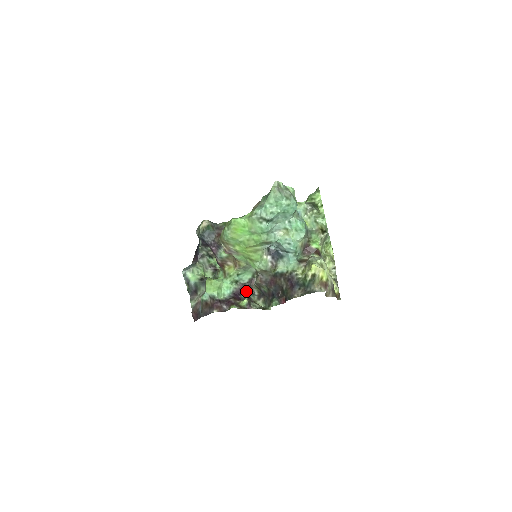
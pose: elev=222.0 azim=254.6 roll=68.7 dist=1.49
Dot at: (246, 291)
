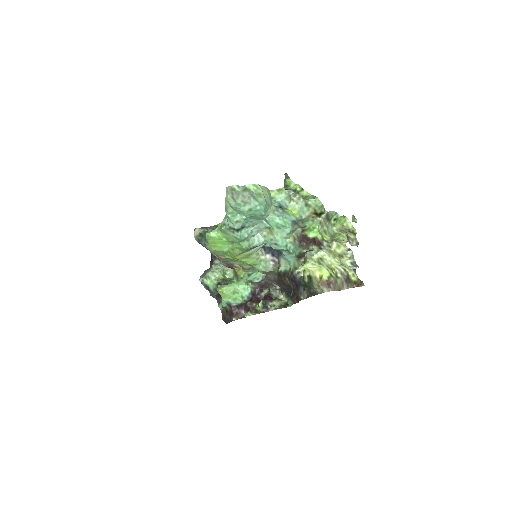
Dot at: (266, 287)
